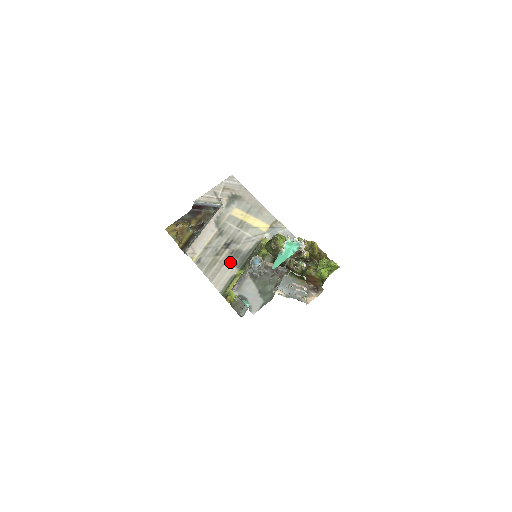
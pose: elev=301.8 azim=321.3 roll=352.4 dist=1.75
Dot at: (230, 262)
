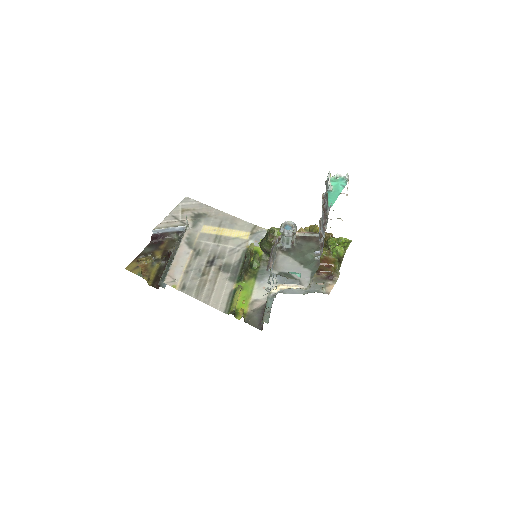
Dot at: (222, 278)
